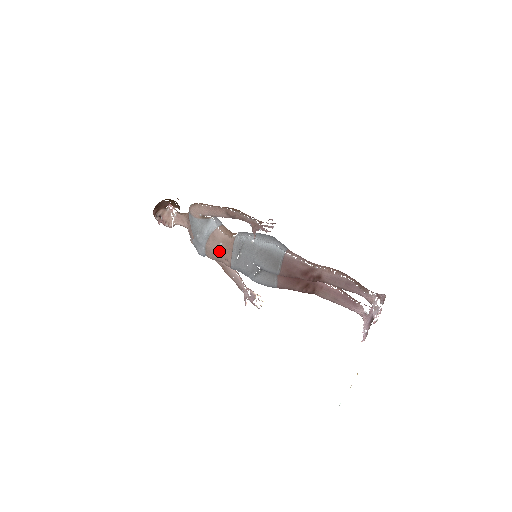
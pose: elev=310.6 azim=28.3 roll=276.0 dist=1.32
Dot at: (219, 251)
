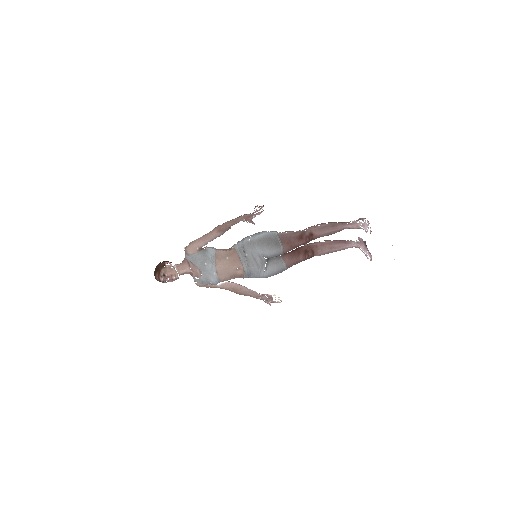
Dot at: (229, 265)
